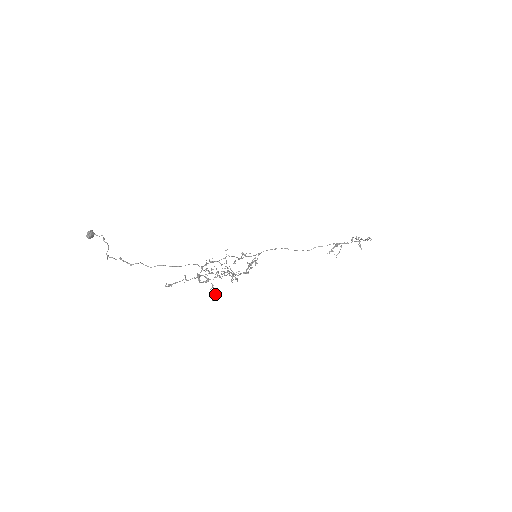
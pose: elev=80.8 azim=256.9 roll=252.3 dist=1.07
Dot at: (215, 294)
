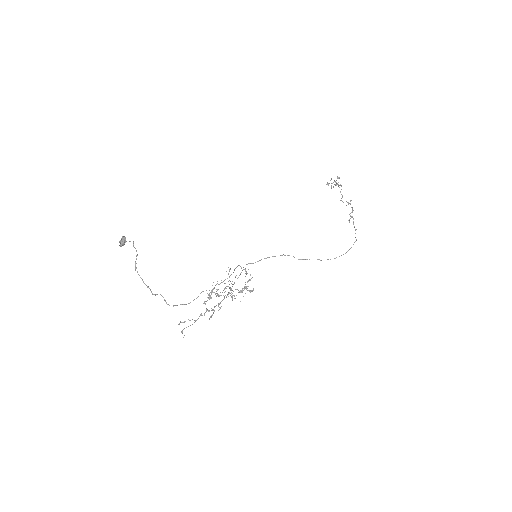
Dot at: occluded
